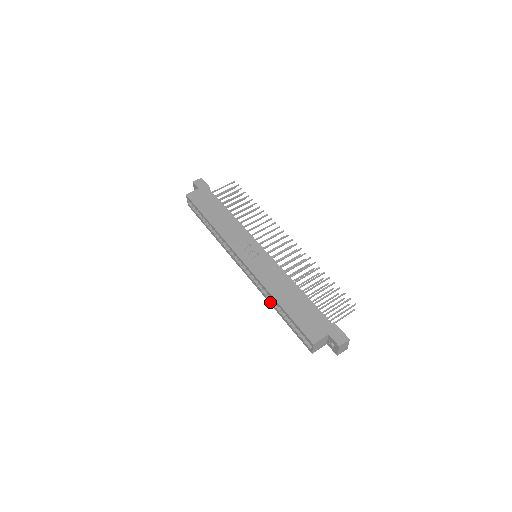
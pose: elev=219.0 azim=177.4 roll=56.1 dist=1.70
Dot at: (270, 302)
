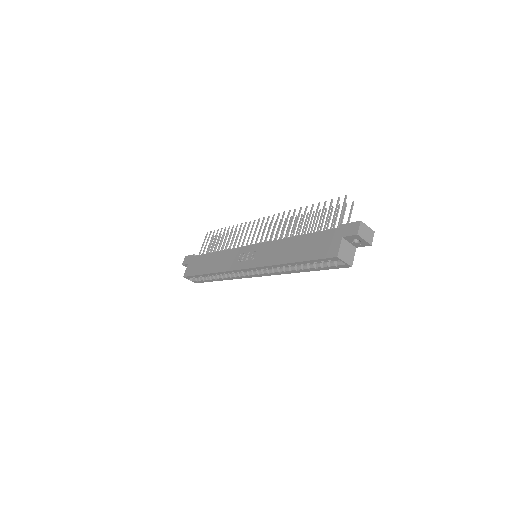
Dot at: (291, 272)
